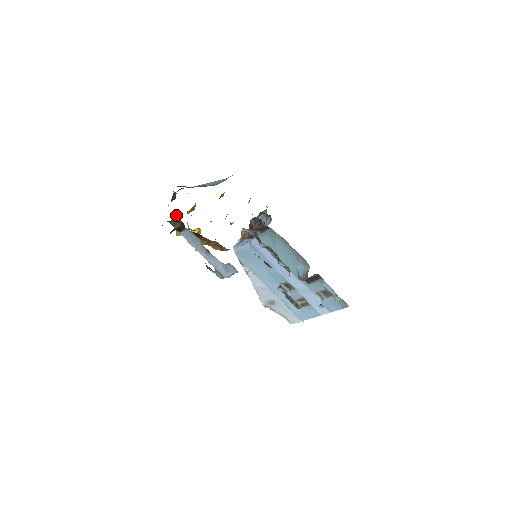
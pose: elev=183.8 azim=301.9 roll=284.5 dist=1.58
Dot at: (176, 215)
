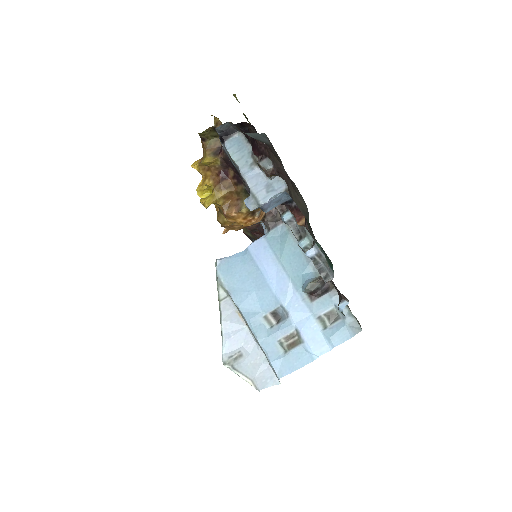
Dot at: (198, 160)
